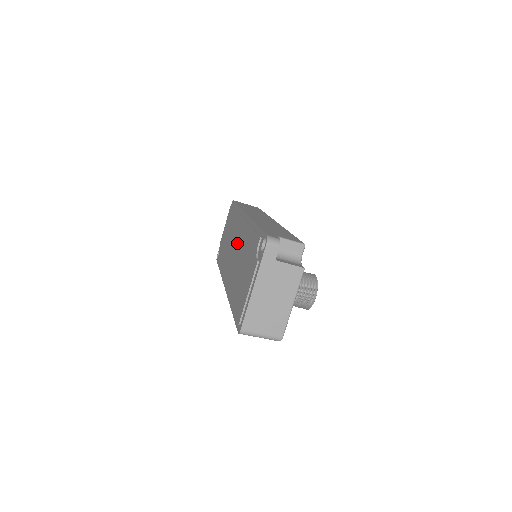
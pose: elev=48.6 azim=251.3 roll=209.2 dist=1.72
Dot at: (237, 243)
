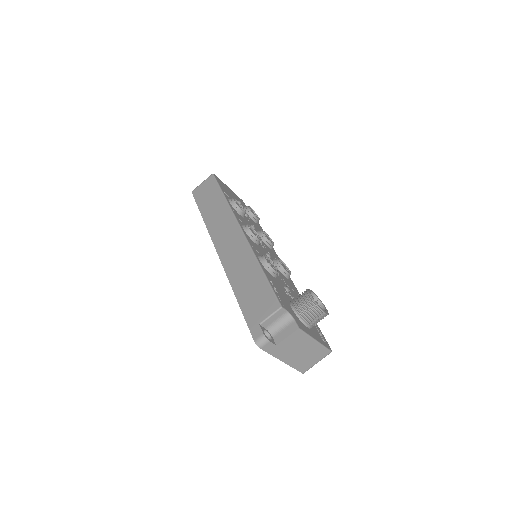
Dot at: occluded
